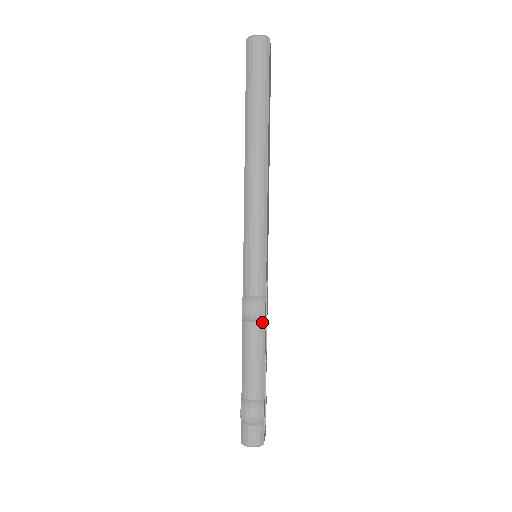
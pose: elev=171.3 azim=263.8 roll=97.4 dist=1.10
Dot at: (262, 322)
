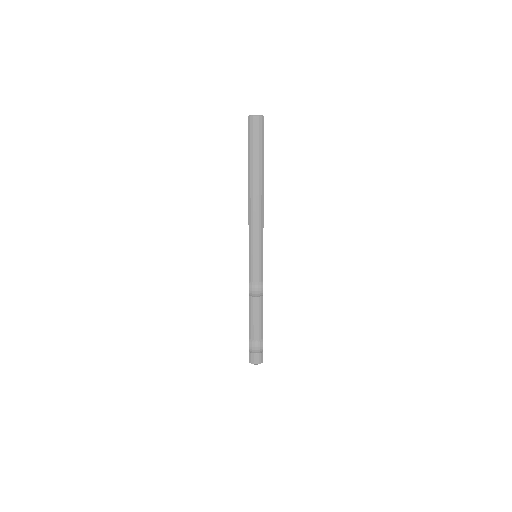
Dot at: (261, 296)
